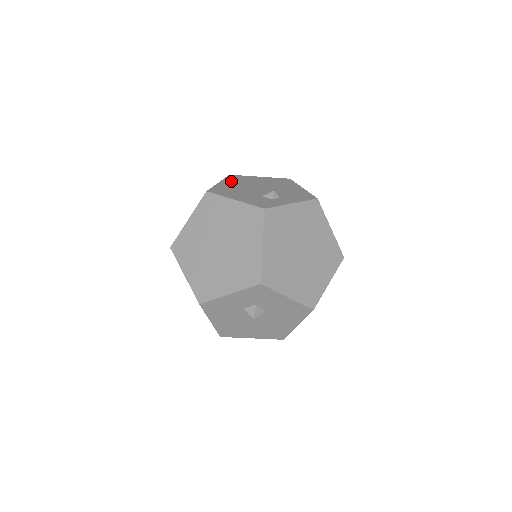
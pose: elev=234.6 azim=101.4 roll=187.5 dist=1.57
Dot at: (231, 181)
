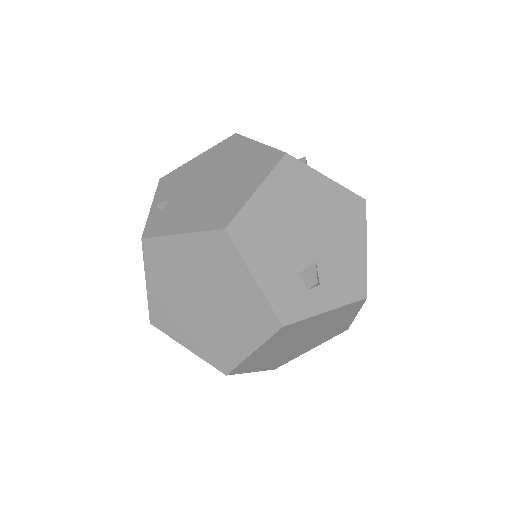
Dot at: (278, 189)
